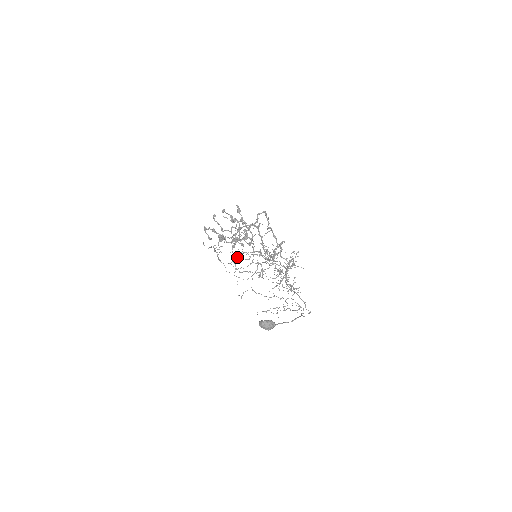
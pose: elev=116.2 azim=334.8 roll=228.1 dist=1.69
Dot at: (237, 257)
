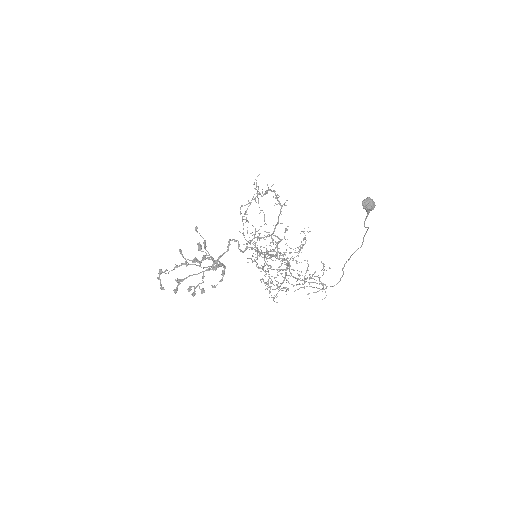
Dot at: occluded
